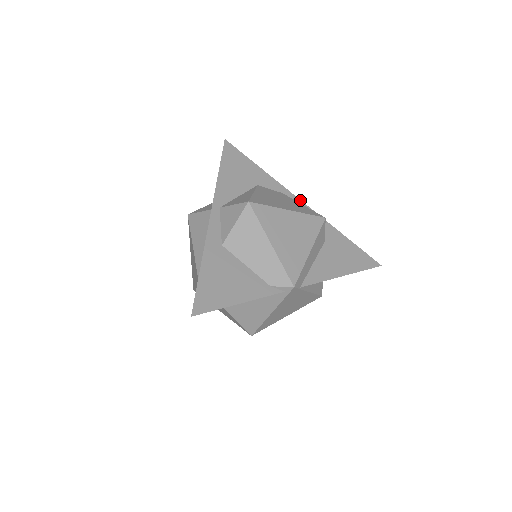
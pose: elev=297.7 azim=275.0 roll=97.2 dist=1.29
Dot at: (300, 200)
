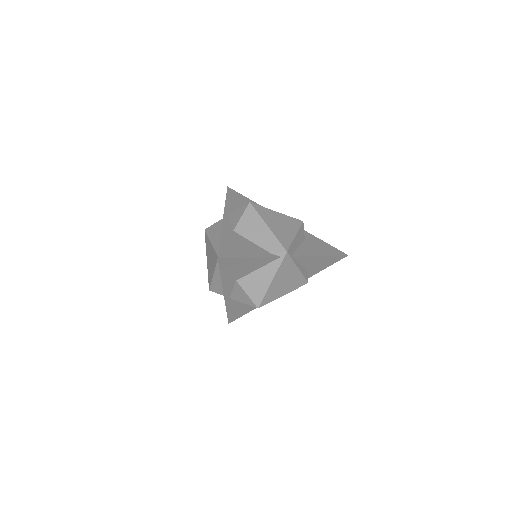
Dot at: occluded
